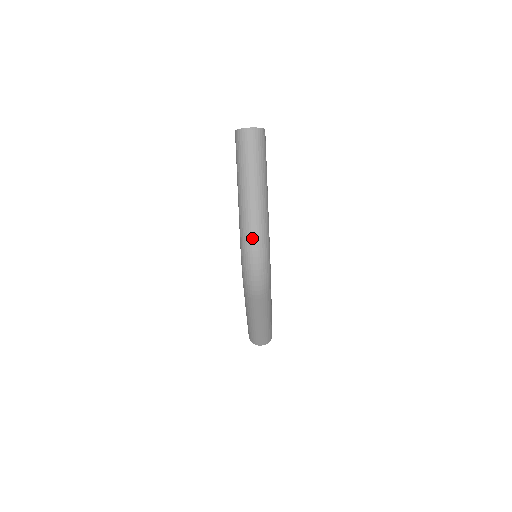
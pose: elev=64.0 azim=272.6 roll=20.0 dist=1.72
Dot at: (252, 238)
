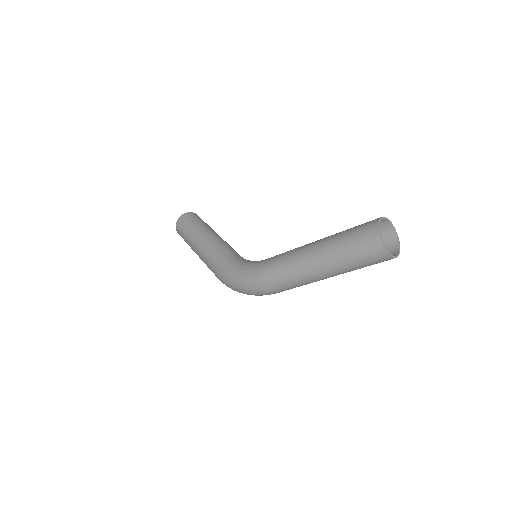
Dot at: (272, 291)
